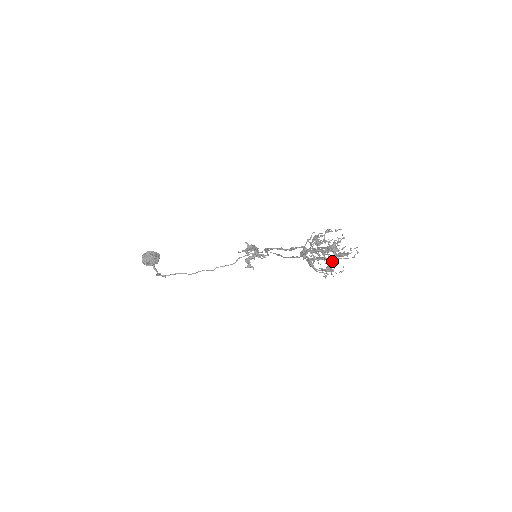
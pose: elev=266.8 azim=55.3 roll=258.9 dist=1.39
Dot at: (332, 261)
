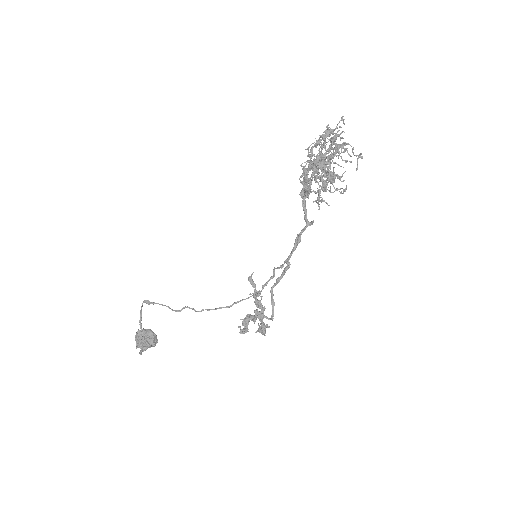
Dot at: (331, 176)
